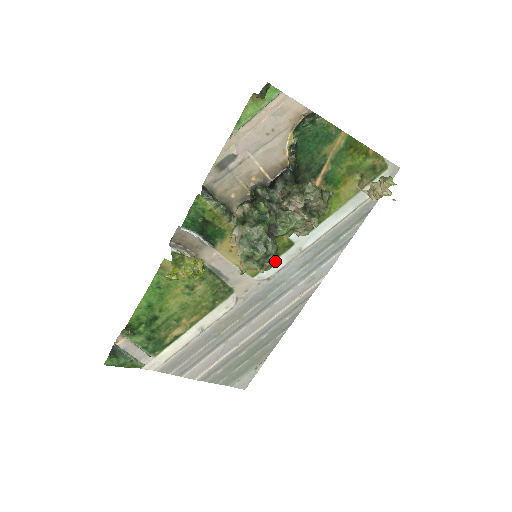
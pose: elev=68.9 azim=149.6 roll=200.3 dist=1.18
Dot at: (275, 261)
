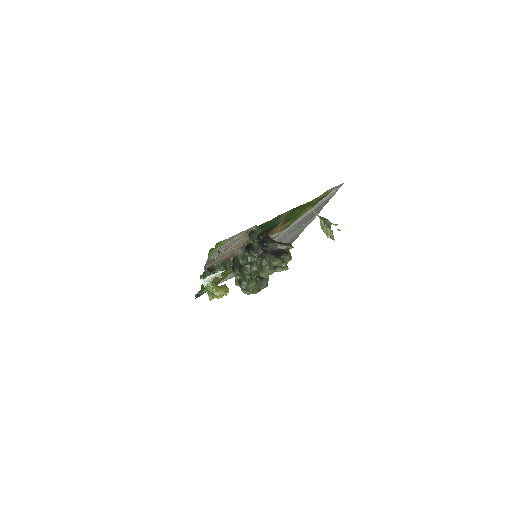
Dot at: occluded
